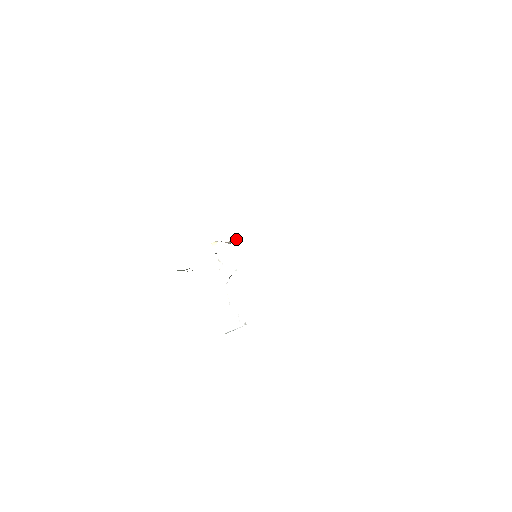
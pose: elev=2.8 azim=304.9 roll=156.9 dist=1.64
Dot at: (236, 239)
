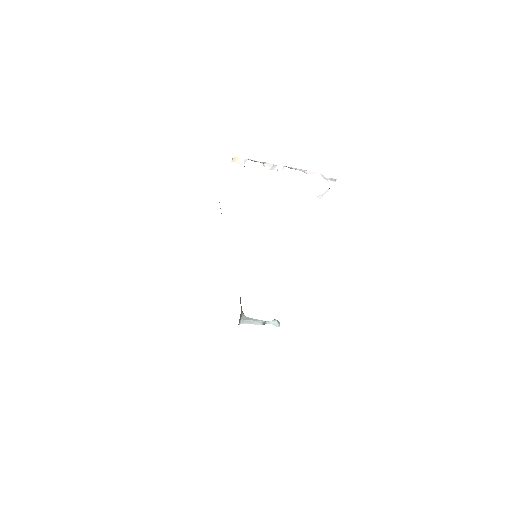
Dot at: (244, 166)
